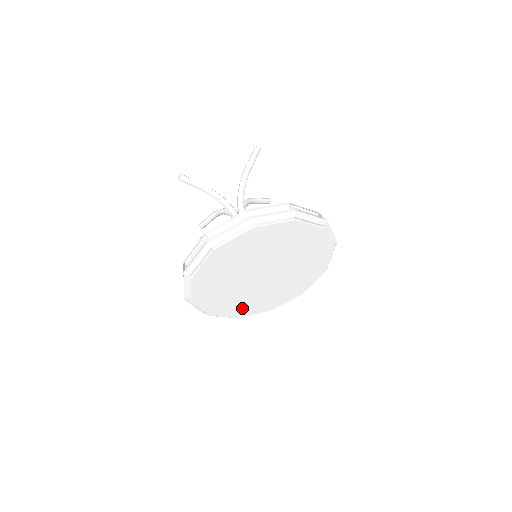
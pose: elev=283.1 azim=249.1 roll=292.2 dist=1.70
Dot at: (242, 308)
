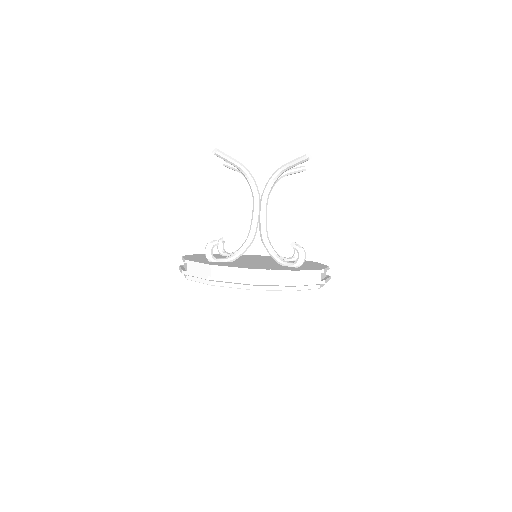
Dot at: occluded
